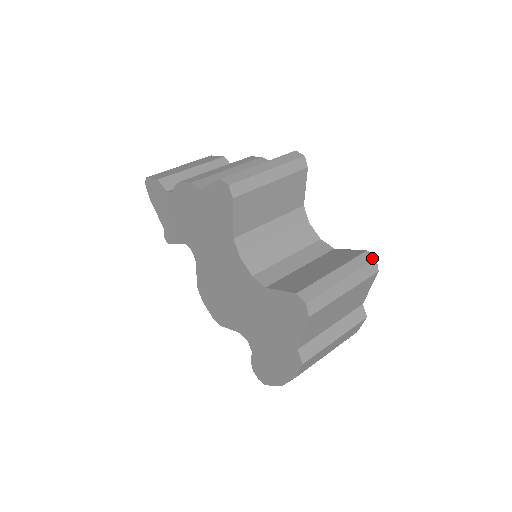
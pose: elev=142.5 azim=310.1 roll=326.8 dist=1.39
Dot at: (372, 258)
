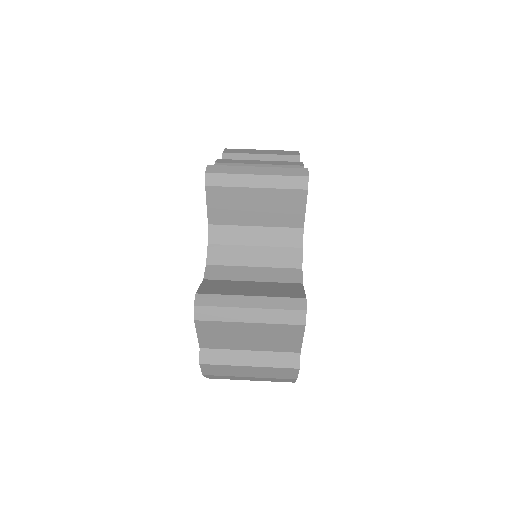
Dot at: (302, 307)
